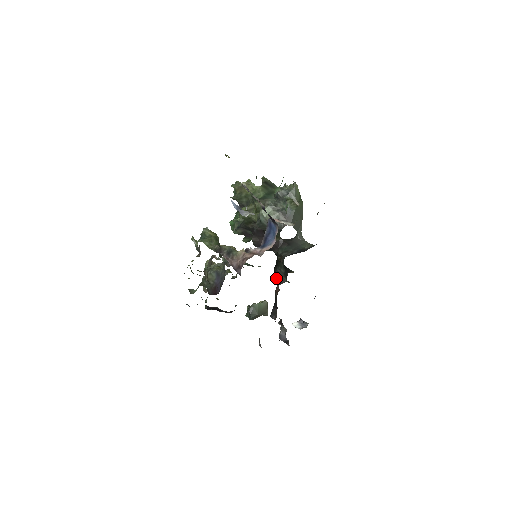
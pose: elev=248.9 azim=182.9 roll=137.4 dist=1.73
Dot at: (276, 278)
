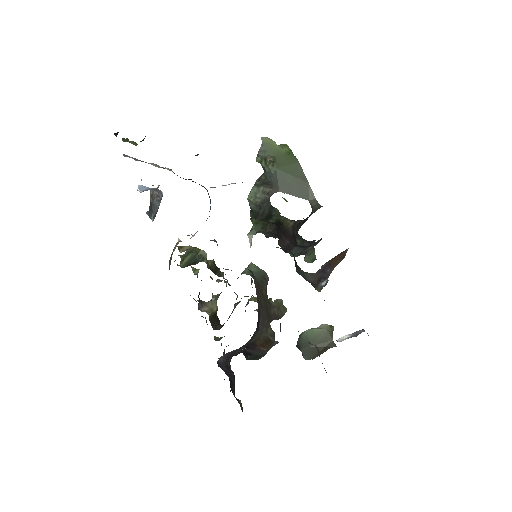
Dot at: occluded
